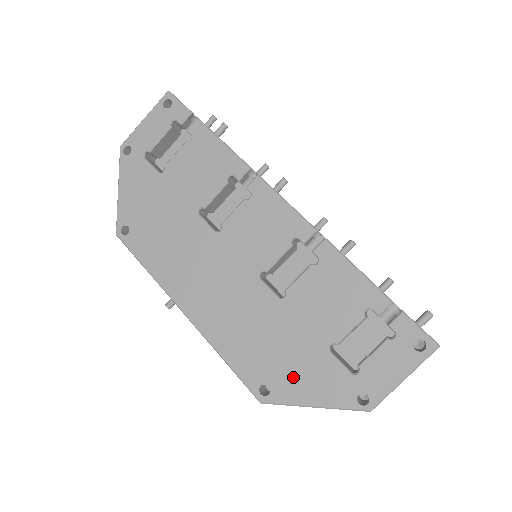
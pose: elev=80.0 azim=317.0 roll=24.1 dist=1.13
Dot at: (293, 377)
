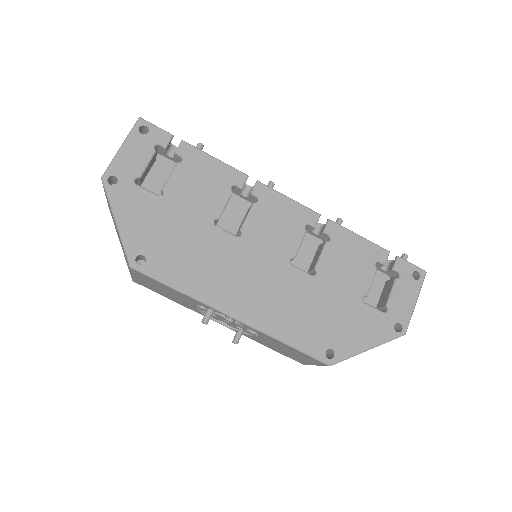
Dot at: (347, 333)
